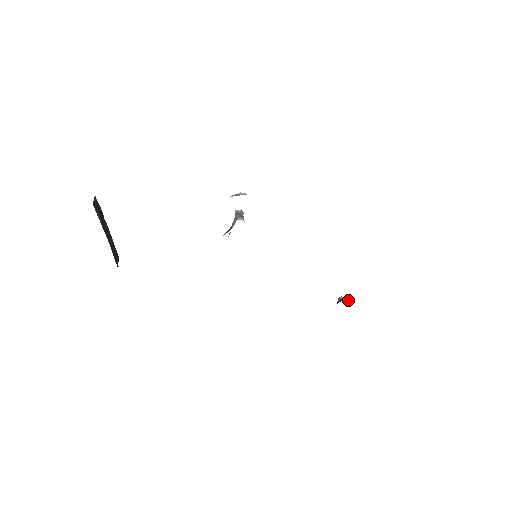
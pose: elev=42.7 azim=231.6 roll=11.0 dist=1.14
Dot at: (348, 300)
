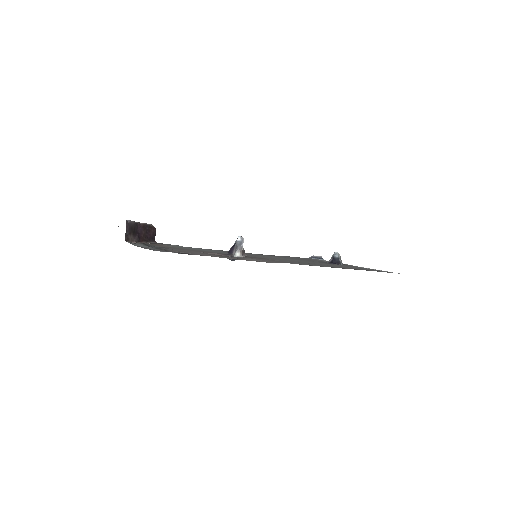
Dot at: (338, 264)
